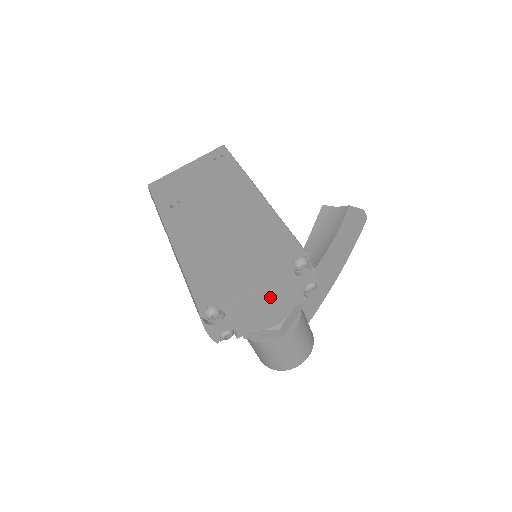
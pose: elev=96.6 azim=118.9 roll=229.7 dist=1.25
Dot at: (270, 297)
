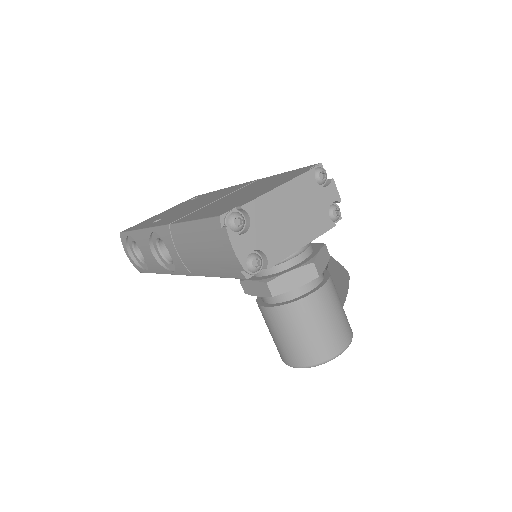
Dot at: (296, 209)
